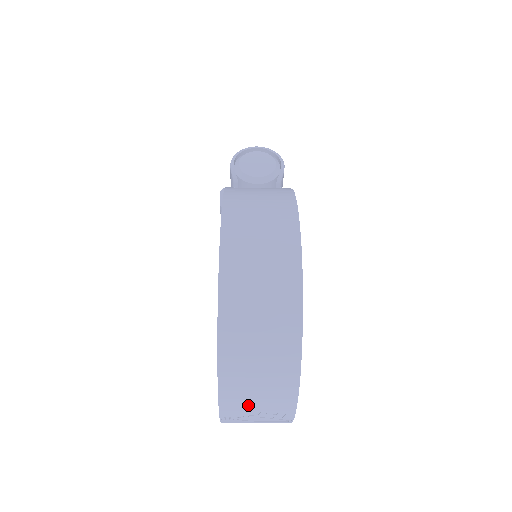
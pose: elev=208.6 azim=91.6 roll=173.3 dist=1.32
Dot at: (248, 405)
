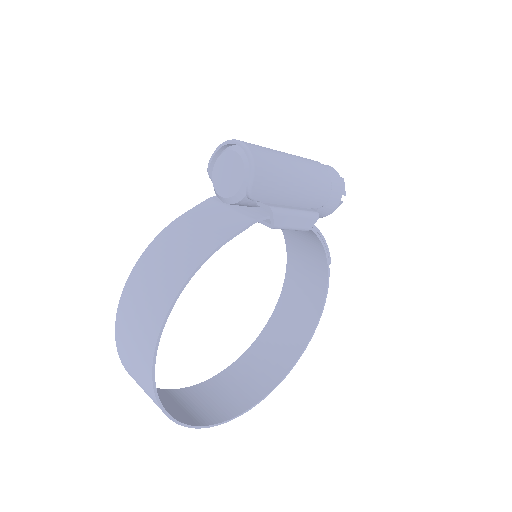
Dot at: (183, 404)
